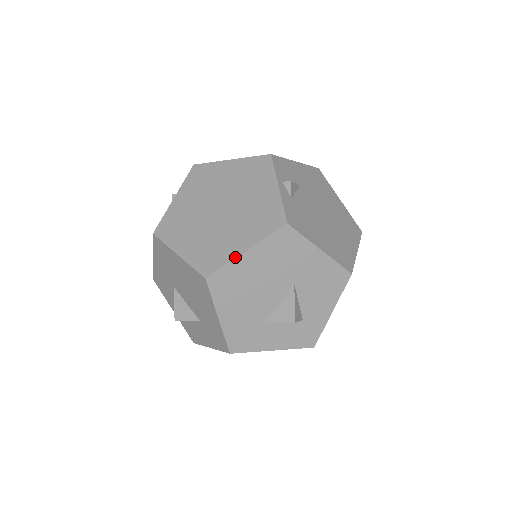
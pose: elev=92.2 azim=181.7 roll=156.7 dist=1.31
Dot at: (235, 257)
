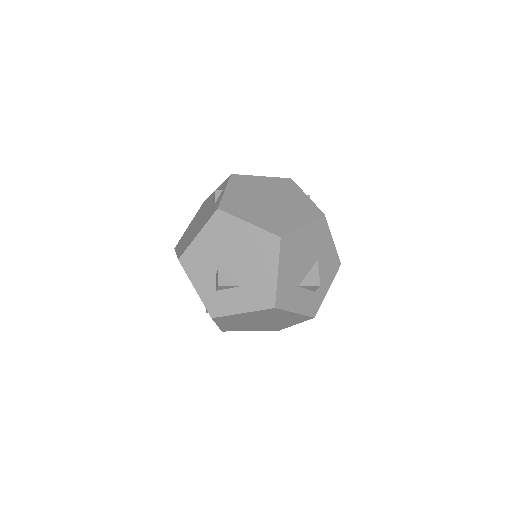
Dot at: (297, 227)
